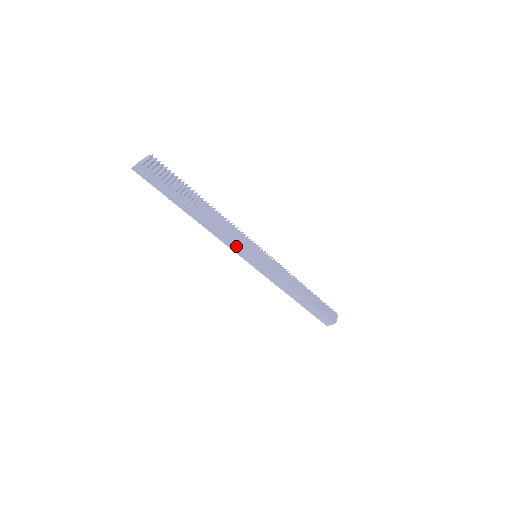
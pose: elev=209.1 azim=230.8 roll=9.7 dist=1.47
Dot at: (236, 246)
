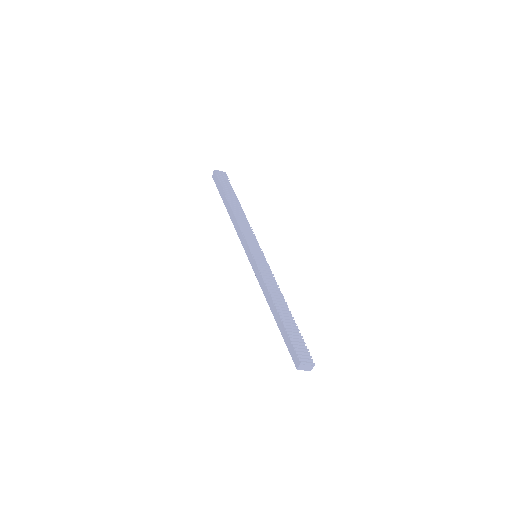
Dot at: (243, 238)
